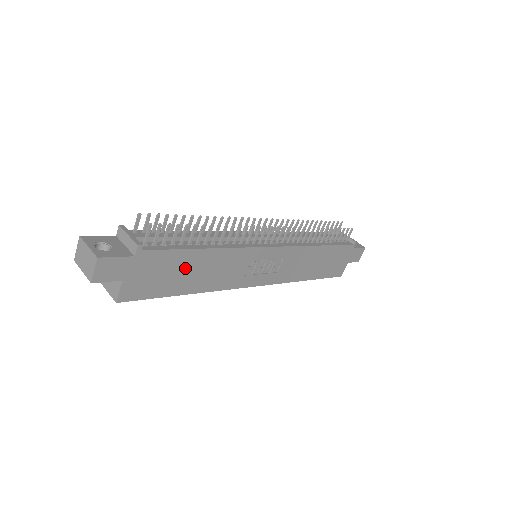
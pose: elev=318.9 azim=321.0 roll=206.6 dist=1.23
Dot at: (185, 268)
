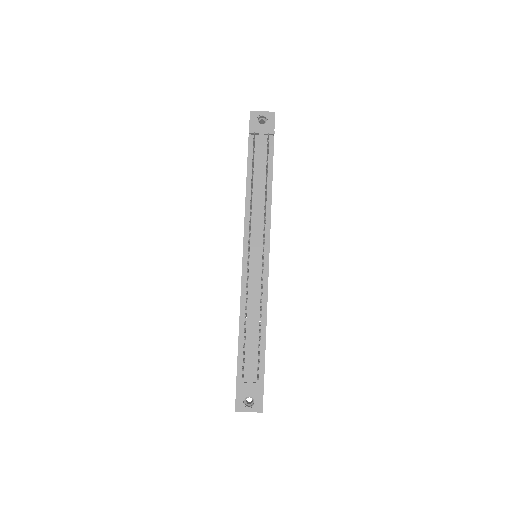
Dot at: occluded
